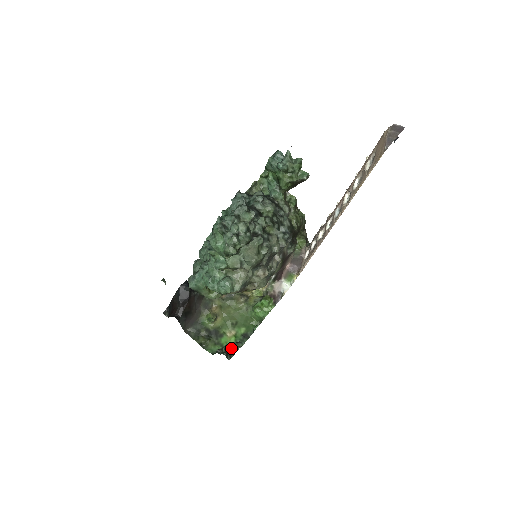
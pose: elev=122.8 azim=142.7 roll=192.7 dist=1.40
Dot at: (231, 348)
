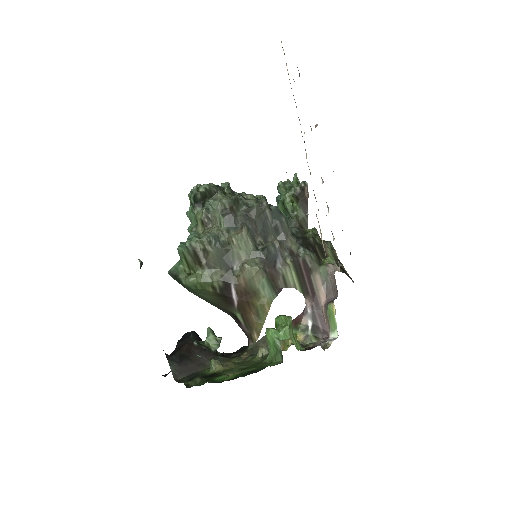
Dot at: (206, 340)
